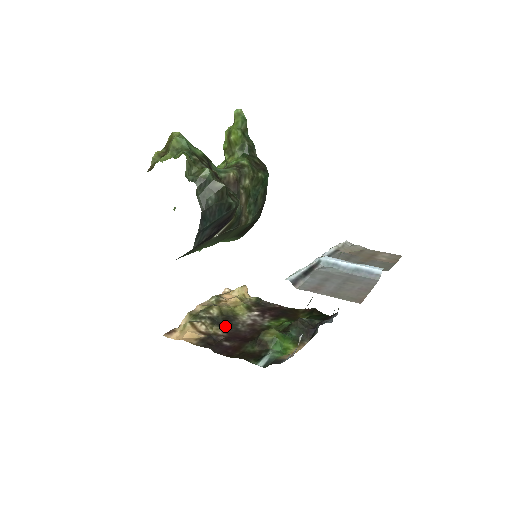
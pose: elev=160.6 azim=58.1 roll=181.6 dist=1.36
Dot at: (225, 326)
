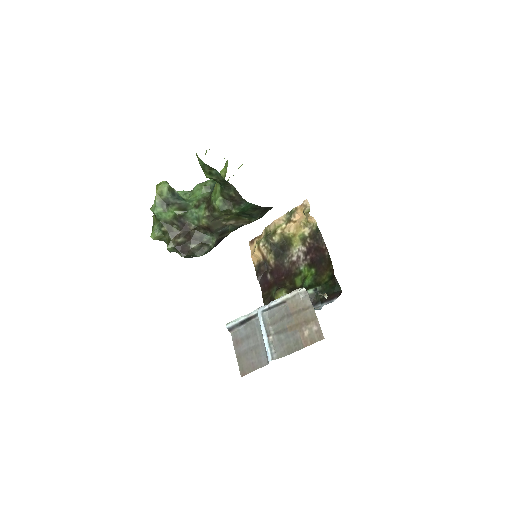
Dot at: (277, 256)
